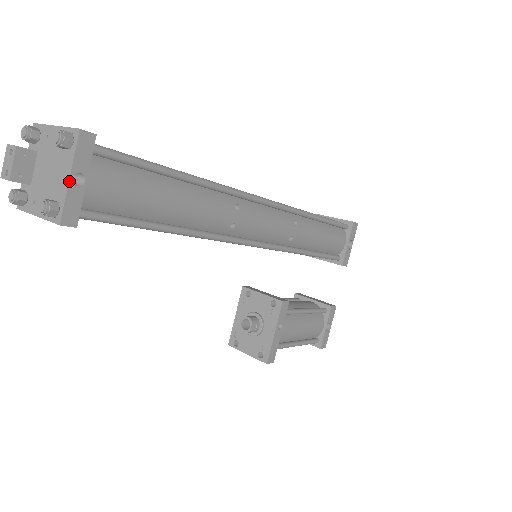
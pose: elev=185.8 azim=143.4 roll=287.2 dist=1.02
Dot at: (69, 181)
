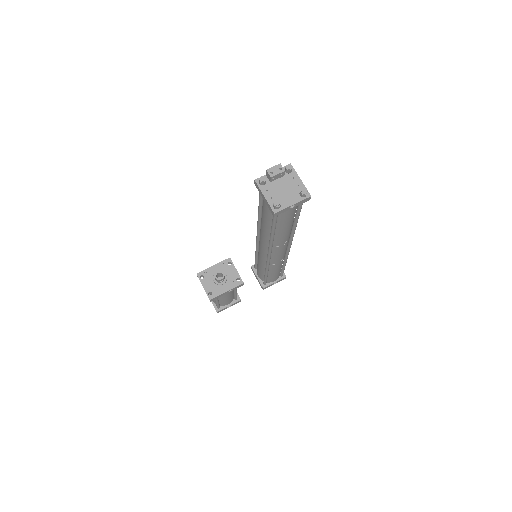
Dot at: (292, 205)
